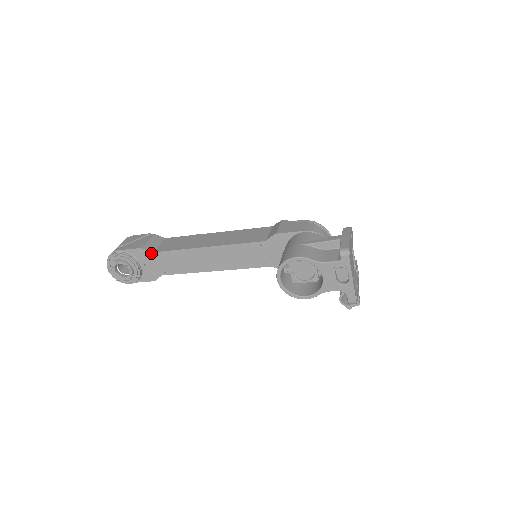
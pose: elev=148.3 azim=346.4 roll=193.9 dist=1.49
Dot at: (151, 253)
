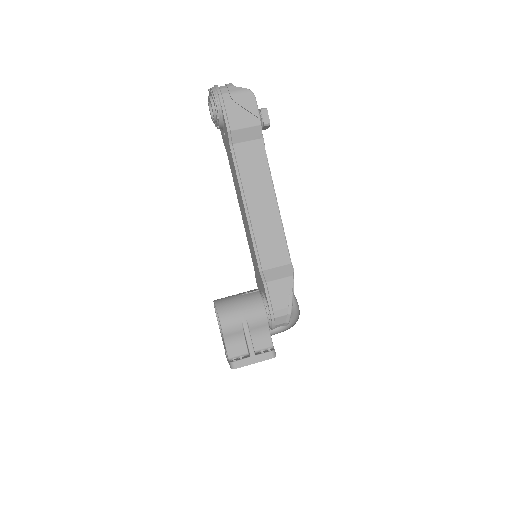
Dot at: (229, 143)
